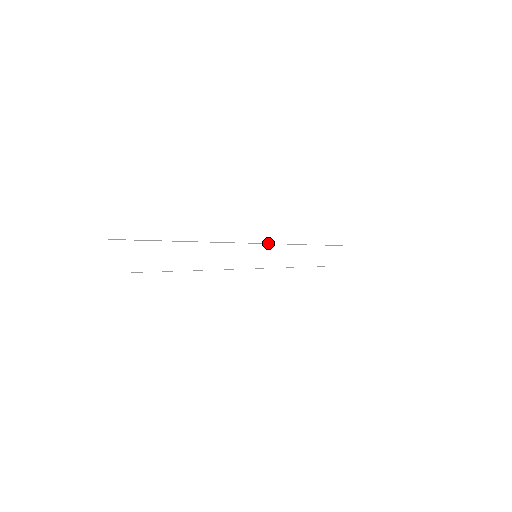
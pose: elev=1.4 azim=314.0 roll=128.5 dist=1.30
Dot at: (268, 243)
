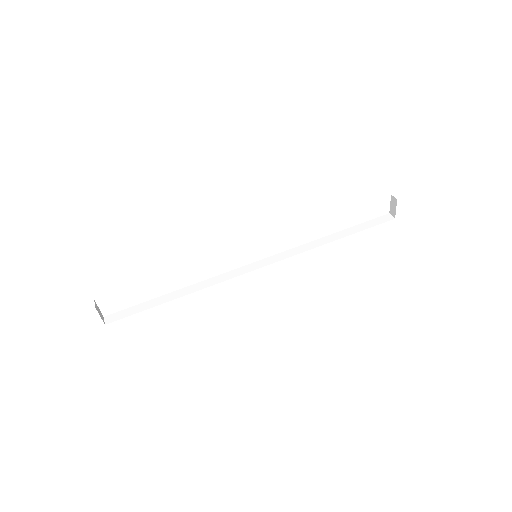
Dot at: occluded
